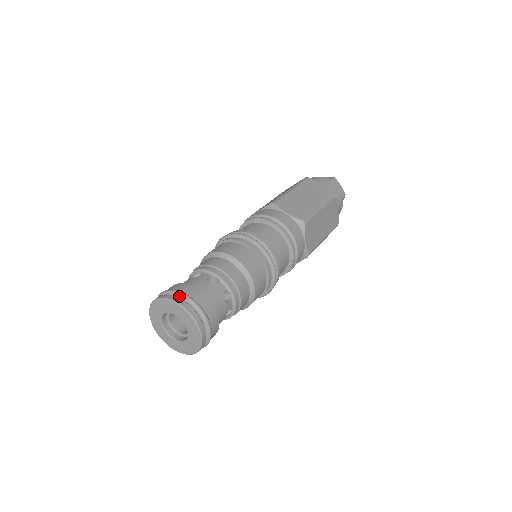
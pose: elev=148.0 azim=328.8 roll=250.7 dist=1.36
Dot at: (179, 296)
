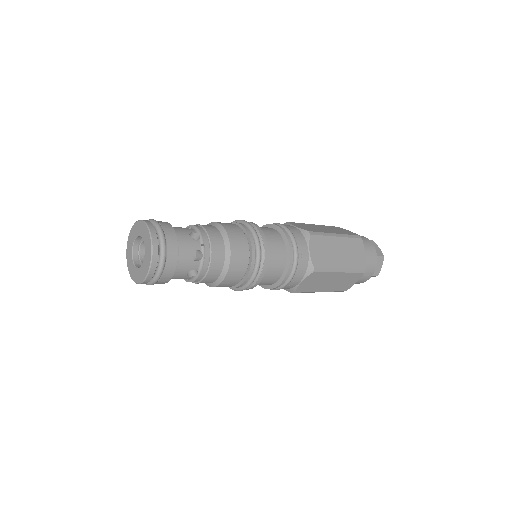
Dot at: occluded
